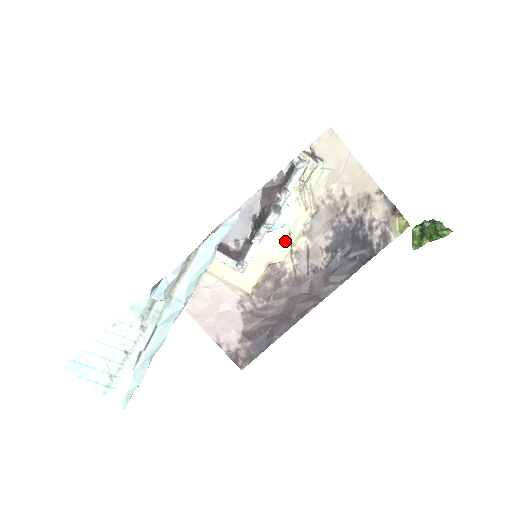
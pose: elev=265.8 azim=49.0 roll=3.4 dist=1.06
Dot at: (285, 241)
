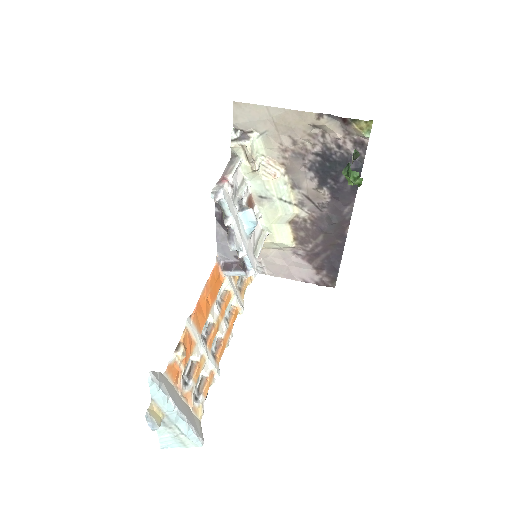
Dot at: (282, 206)
